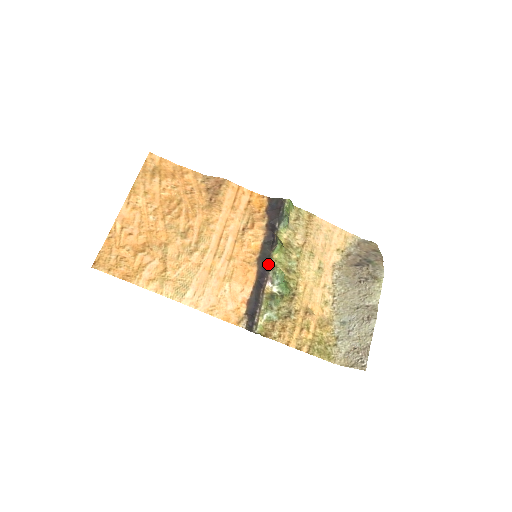
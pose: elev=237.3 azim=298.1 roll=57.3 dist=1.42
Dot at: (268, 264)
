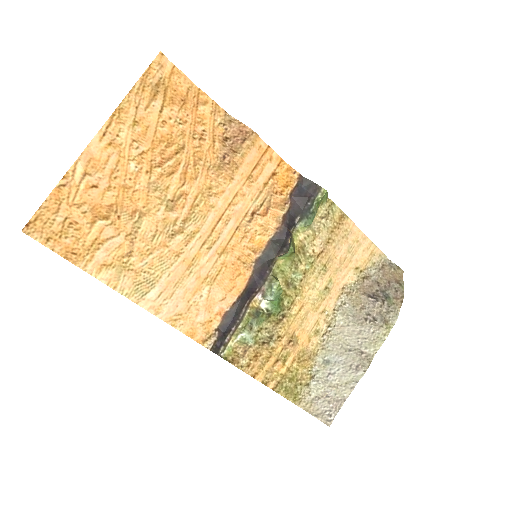
Dot at: (267, 271)
